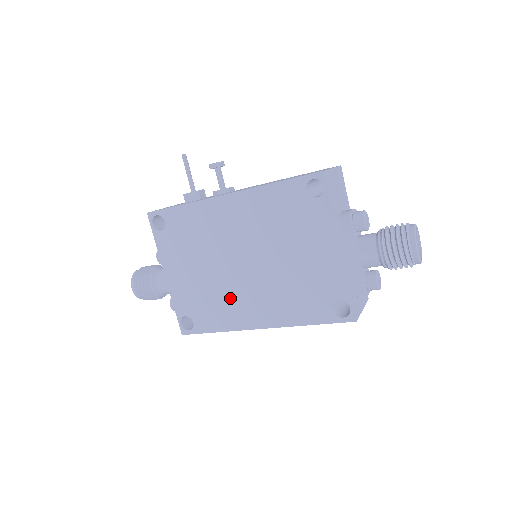
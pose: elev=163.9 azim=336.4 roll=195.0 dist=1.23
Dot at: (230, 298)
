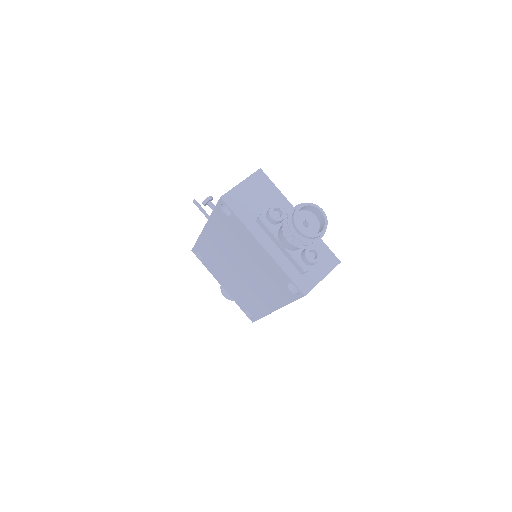
Dot at: (250, 294)
